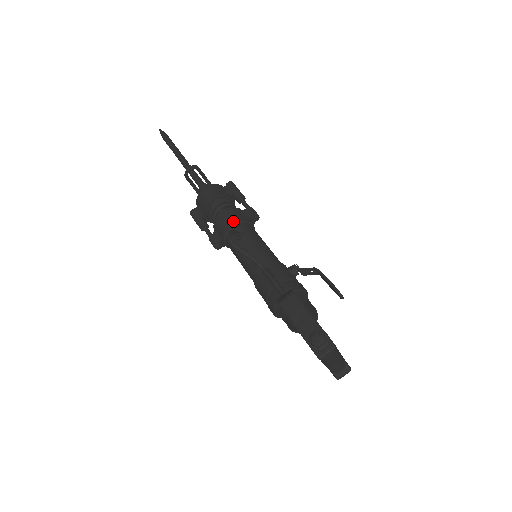
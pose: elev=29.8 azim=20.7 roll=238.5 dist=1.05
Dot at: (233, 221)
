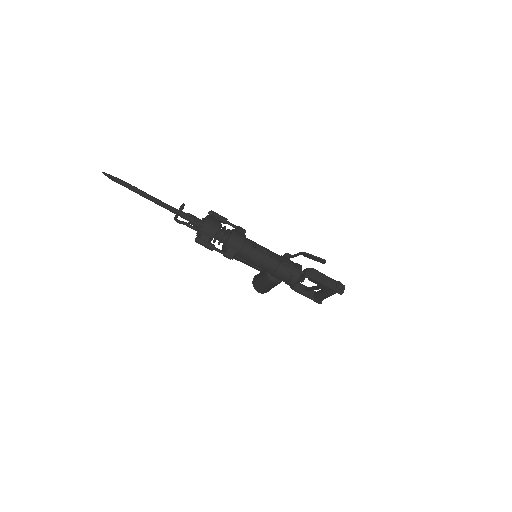
Dot at: (243, 239)
